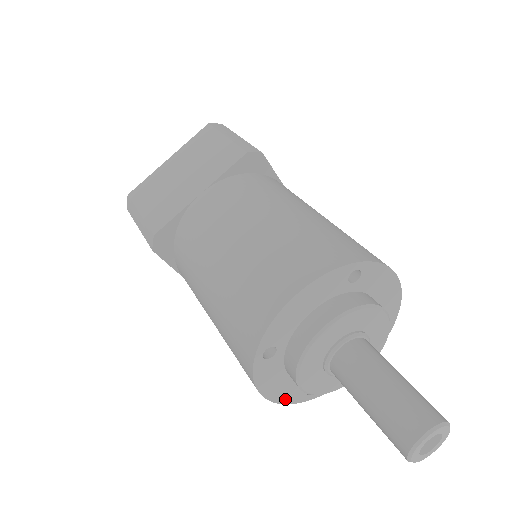
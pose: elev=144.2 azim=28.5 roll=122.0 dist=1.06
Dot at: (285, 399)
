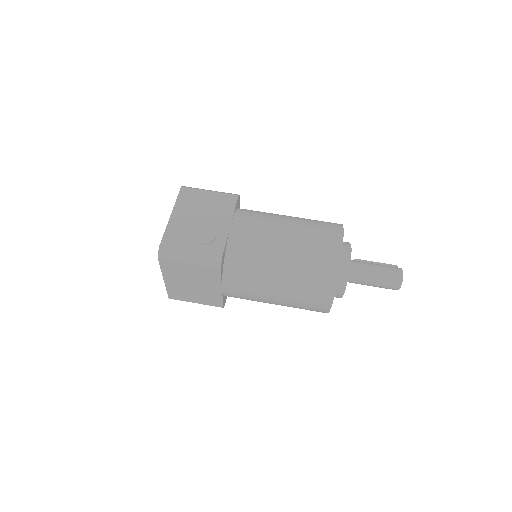
Dot at: occluded
